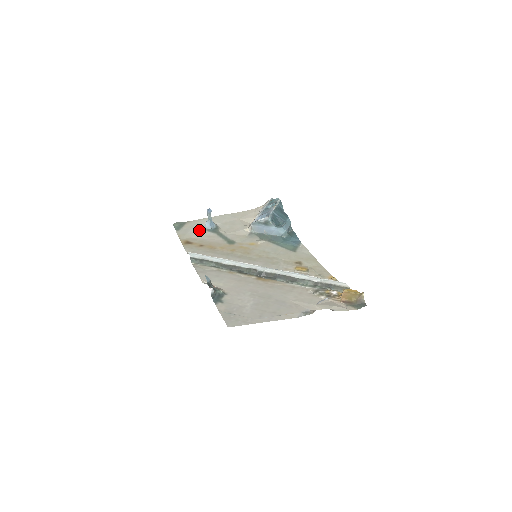
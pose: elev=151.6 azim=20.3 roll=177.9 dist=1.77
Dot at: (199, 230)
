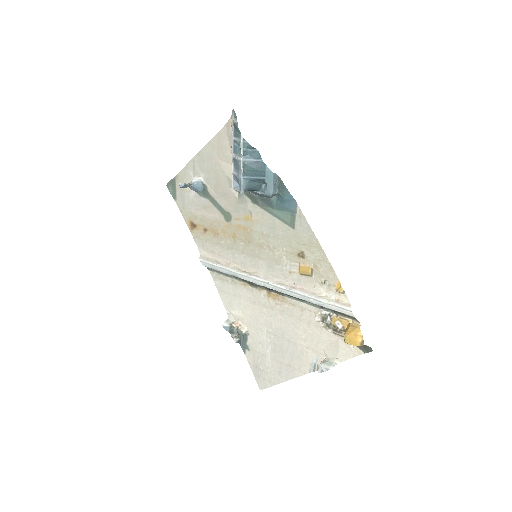
Dot at: (192, 196)
